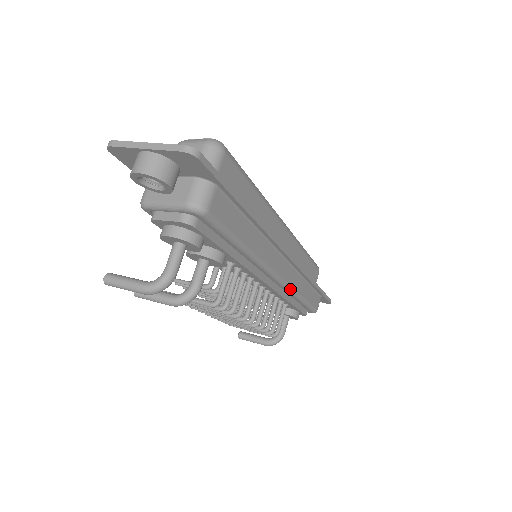
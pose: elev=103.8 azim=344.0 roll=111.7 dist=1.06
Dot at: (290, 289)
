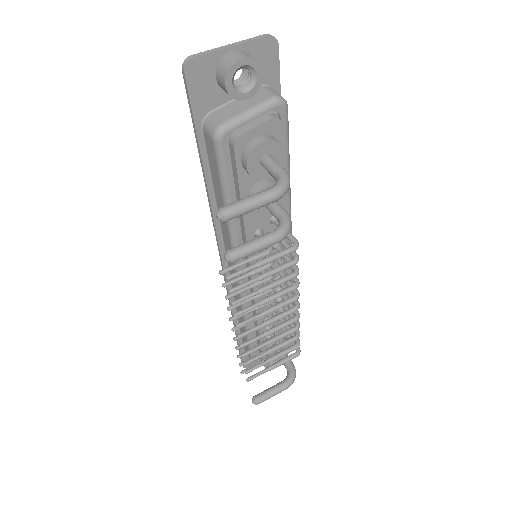
Dot at: occluded
